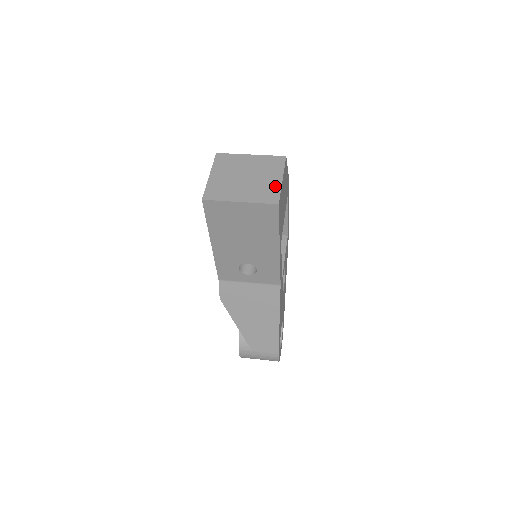
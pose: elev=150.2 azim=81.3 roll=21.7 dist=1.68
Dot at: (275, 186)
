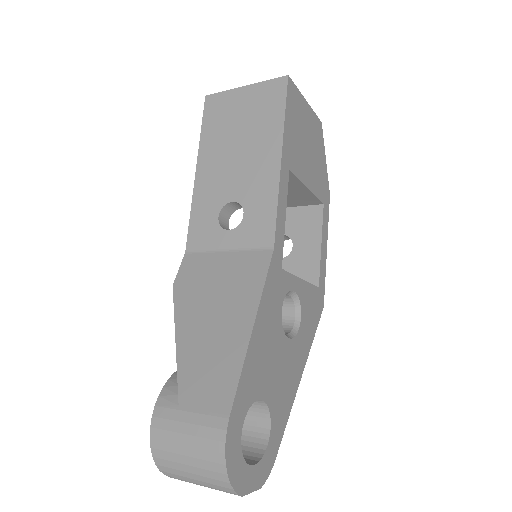
Dot at: occluded
